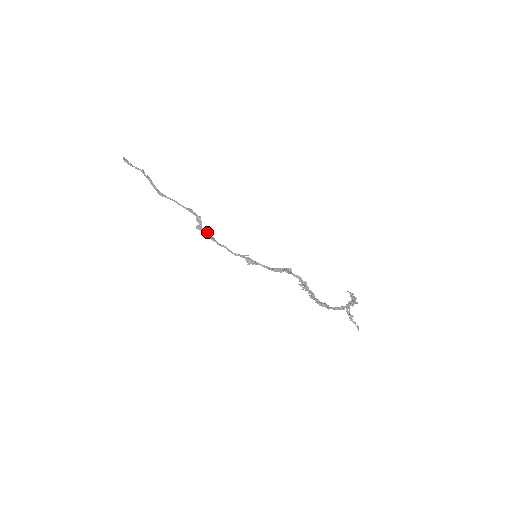
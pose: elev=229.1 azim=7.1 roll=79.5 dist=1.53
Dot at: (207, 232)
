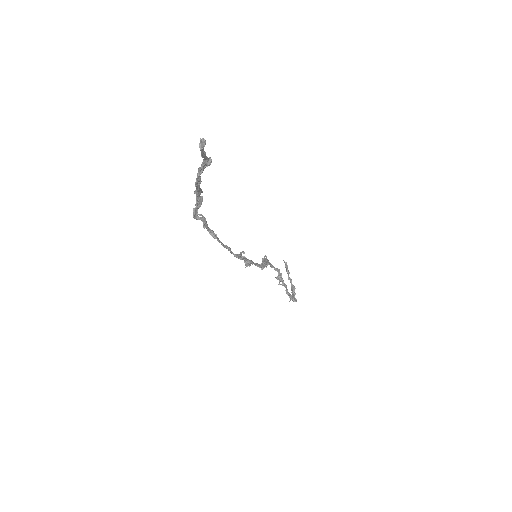
Dot at: (206, 223)
